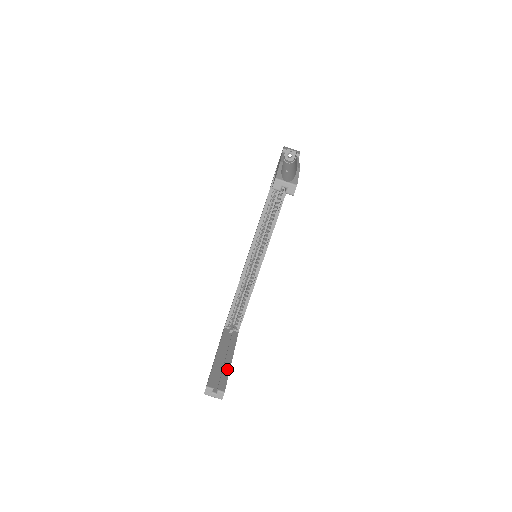
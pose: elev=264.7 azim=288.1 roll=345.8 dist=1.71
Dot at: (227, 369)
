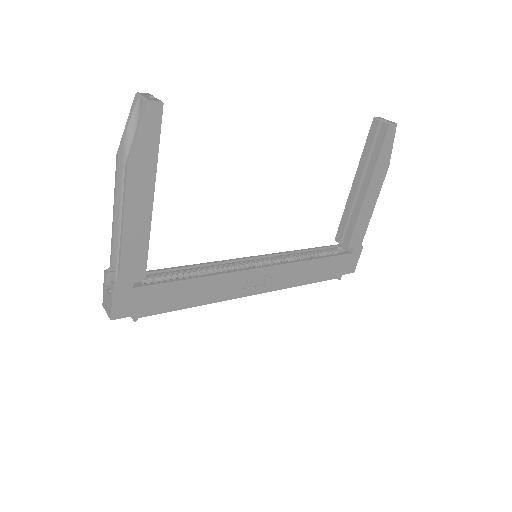
Dot at: (156, 164)
